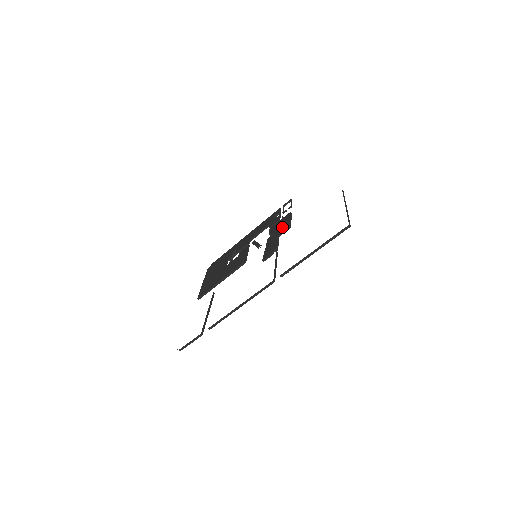
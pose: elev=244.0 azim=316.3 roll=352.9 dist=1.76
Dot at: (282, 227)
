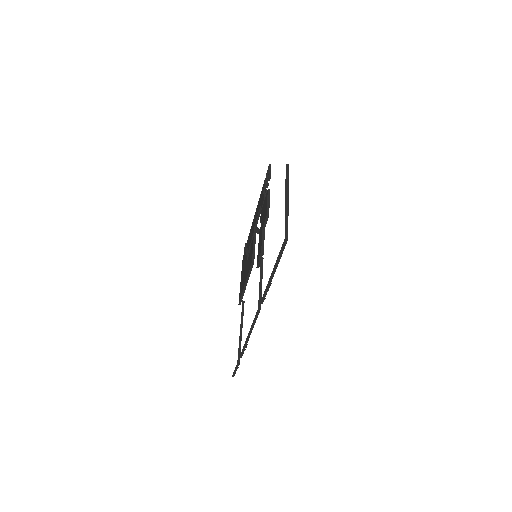
Dot at: (264, 215)
